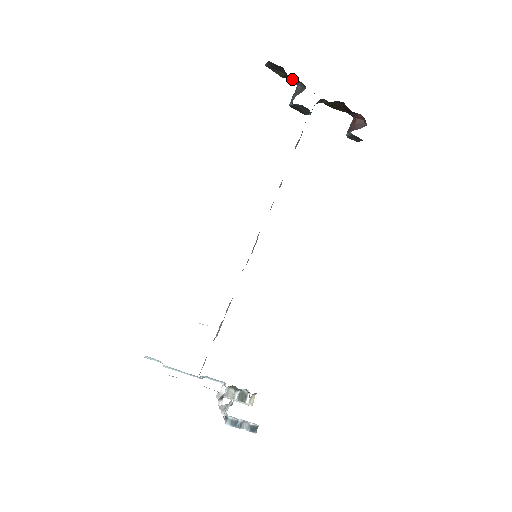
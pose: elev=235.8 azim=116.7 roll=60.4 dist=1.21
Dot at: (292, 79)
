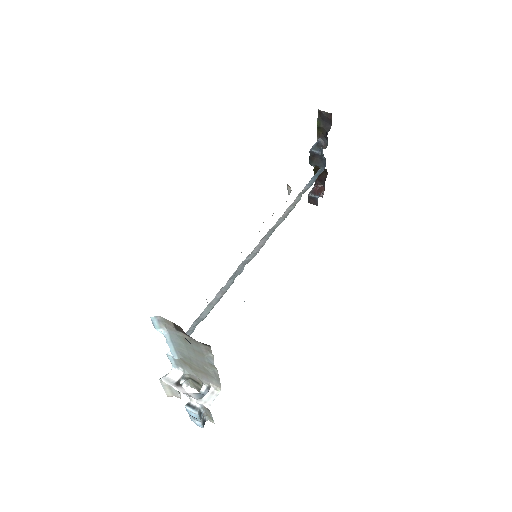
Dot at: (318, 132)
